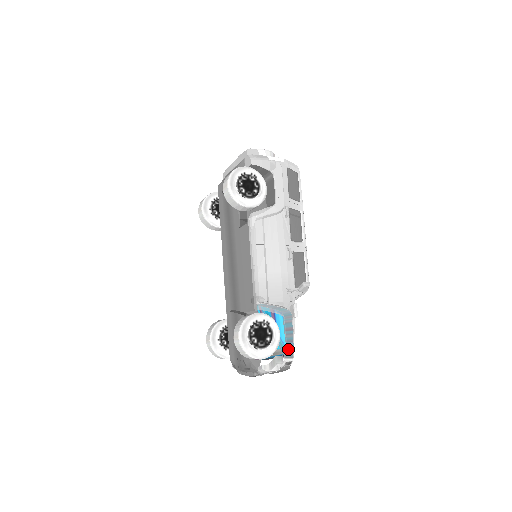
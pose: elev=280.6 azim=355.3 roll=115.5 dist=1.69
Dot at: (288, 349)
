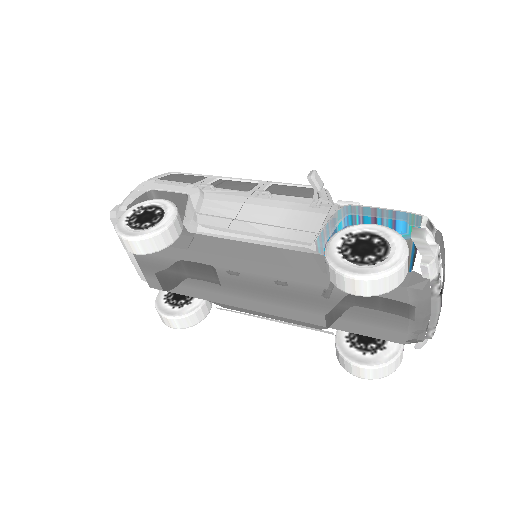
Dot at: (404, 219)
